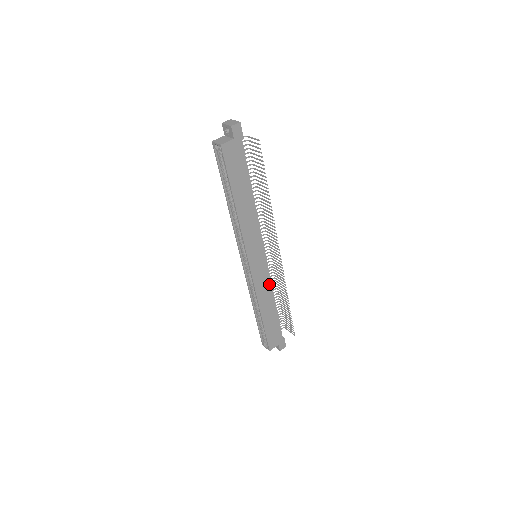
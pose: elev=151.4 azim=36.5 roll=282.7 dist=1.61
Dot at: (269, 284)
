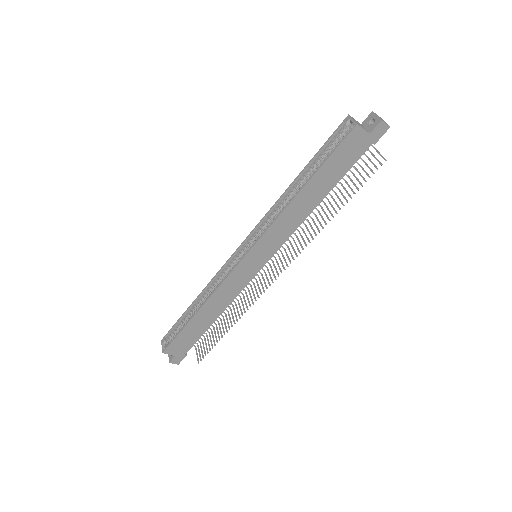
Dot at: (236, 293)
